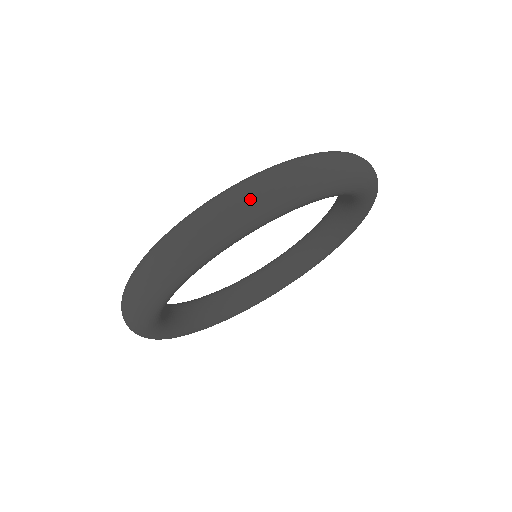
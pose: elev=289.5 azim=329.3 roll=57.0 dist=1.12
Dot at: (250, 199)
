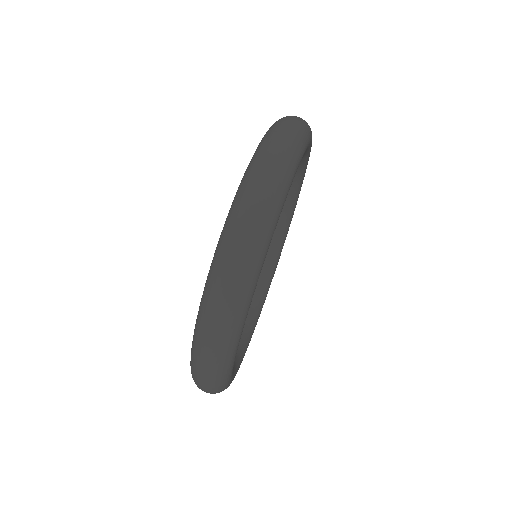
Dot at: (246, 244)
